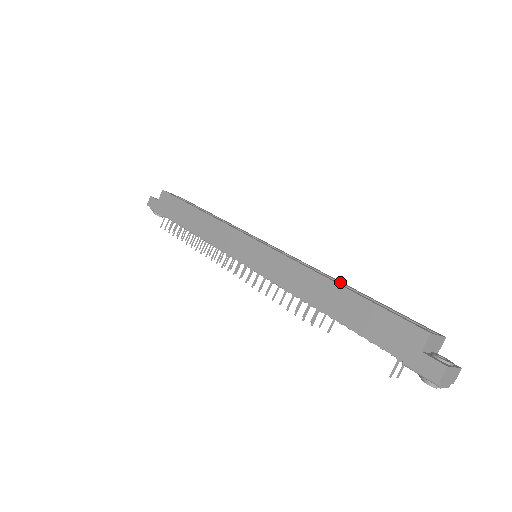
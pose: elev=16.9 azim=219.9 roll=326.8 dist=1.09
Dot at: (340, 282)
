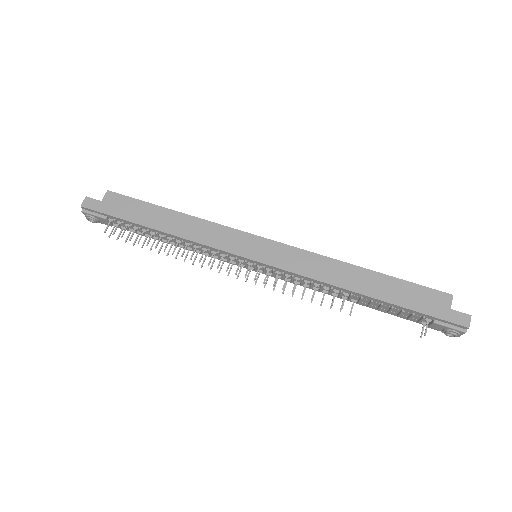
Dot at: occluded
